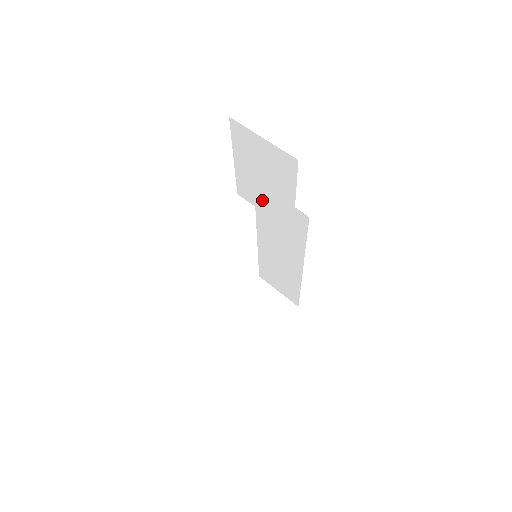
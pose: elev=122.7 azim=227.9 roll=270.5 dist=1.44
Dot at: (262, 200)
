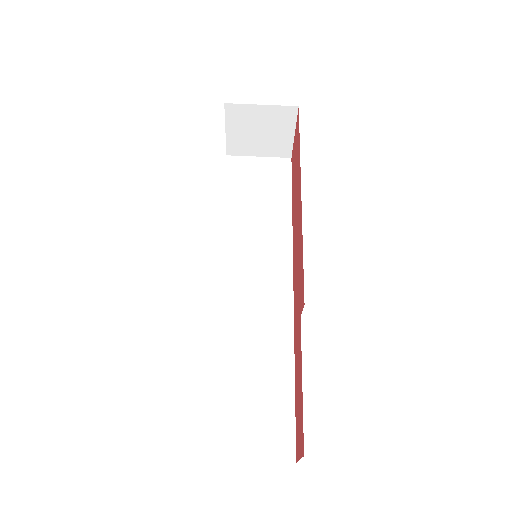
Dot at: occluded
